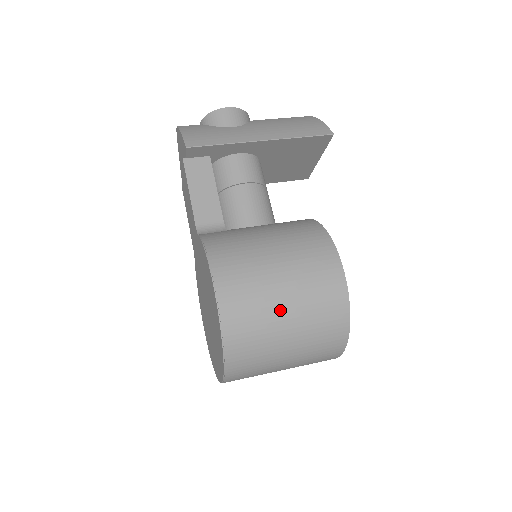
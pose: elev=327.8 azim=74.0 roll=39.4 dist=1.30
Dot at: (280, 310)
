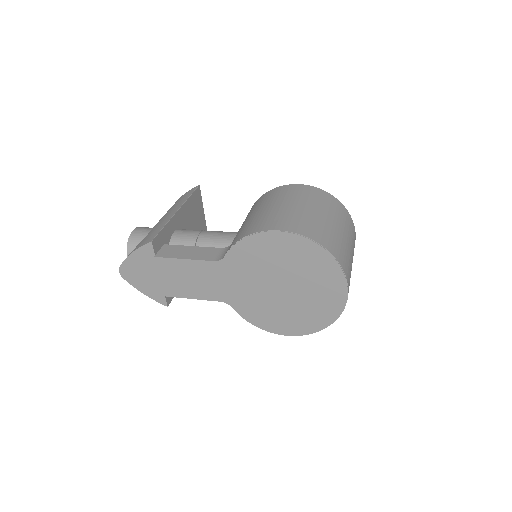
Dot at: (311, 213)
